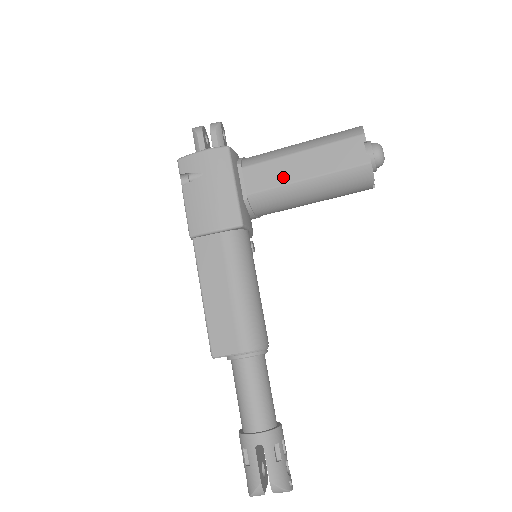
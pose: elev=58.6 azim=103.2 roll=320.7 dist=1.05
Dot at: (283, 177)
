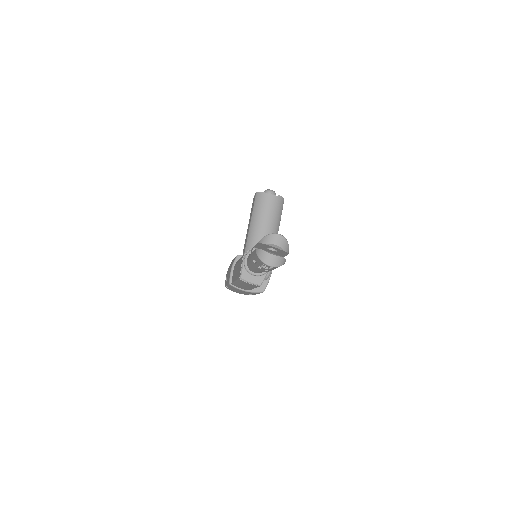
Dot at: (247, 236)
